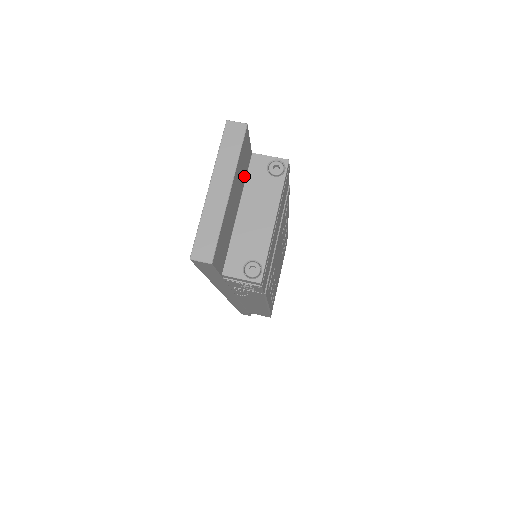
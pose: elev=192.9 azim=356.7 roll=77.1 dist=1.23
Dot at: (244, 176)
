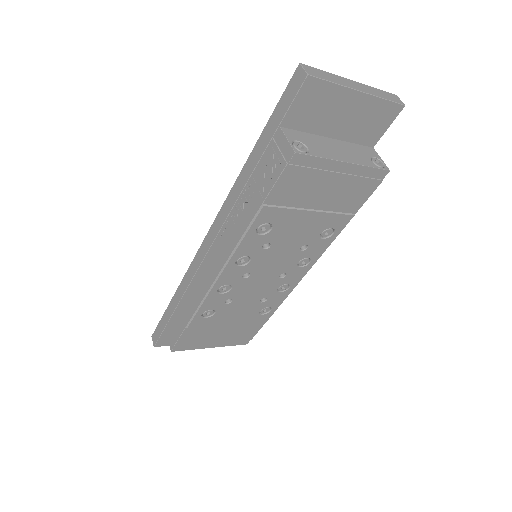
Dot at: (358, 138)
